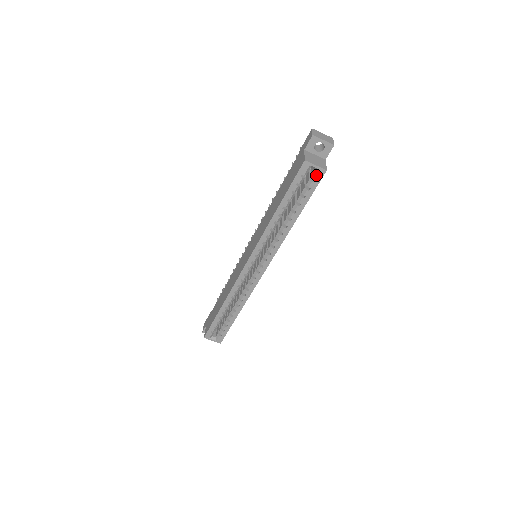
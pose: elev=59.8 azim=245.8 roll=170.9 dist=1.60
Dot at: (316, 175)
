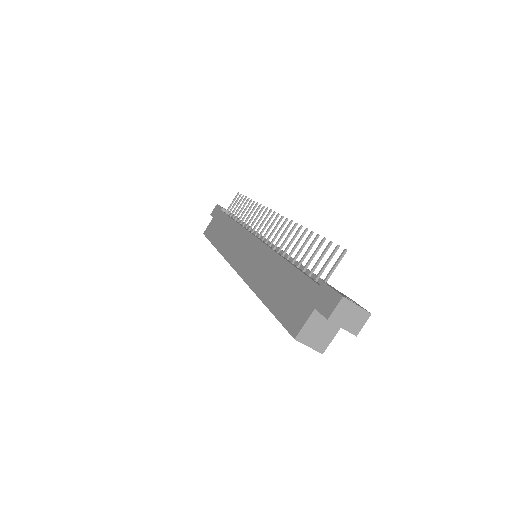
Dot at: occluded
